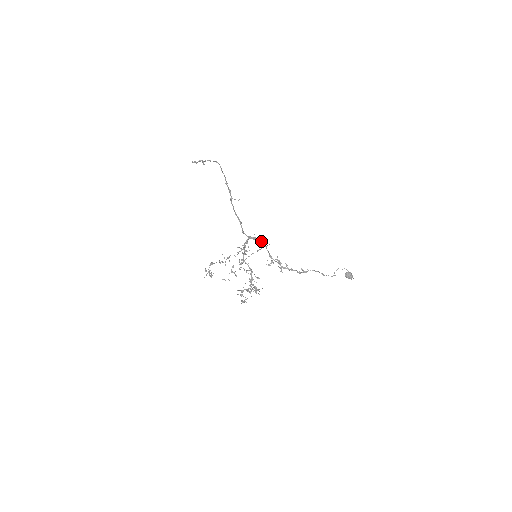
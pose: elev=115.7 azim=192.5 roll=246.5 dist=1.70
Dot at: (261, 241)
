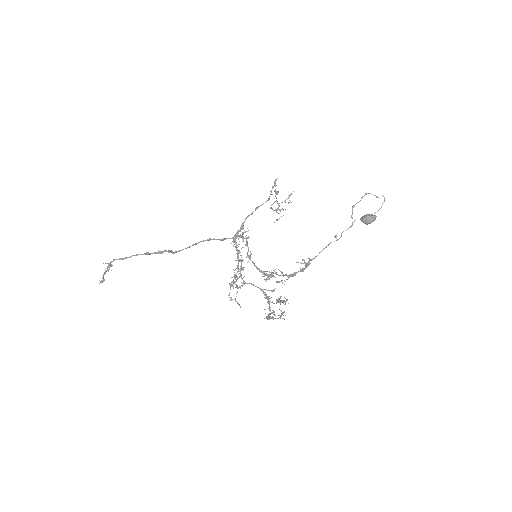
Dot at: occluded
